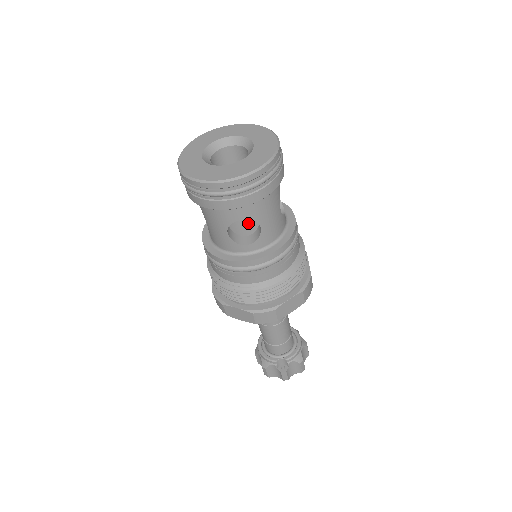
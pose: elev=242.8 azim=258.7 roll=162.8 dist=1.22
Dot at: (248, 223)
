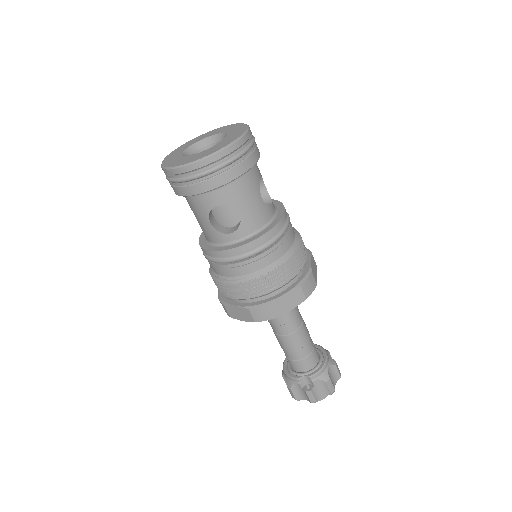
Dot at: (230, 213)
